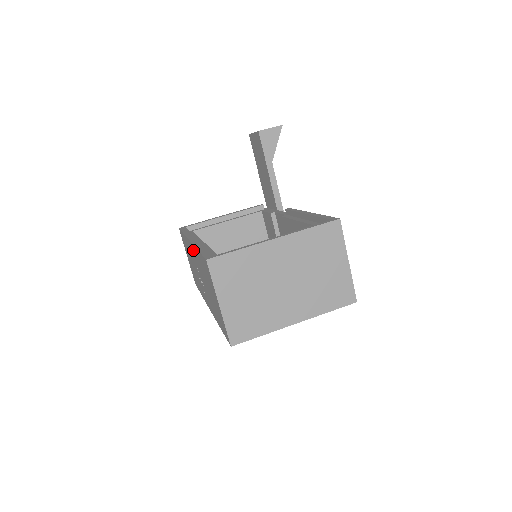
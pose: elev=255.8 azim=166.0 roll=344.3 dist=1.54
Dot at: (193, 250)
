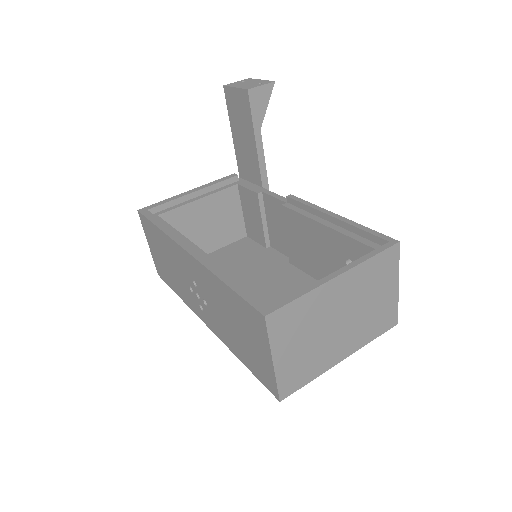
Dot at: (196, 267)
